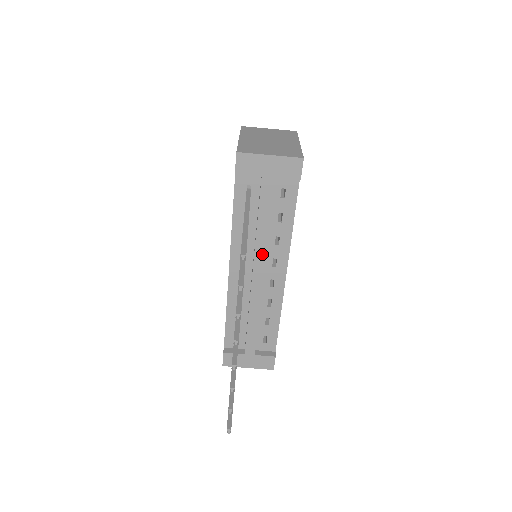
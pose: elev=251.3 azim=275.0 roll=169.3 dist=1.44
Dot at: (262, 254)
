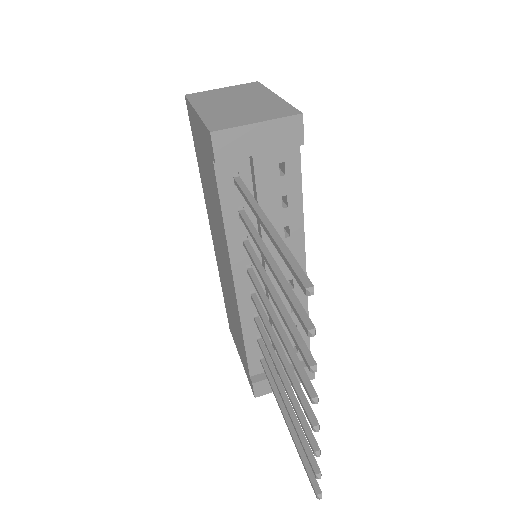
Dot at: (274, 255)
